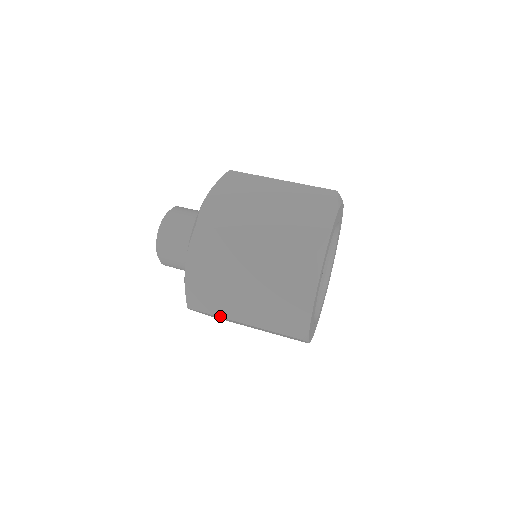
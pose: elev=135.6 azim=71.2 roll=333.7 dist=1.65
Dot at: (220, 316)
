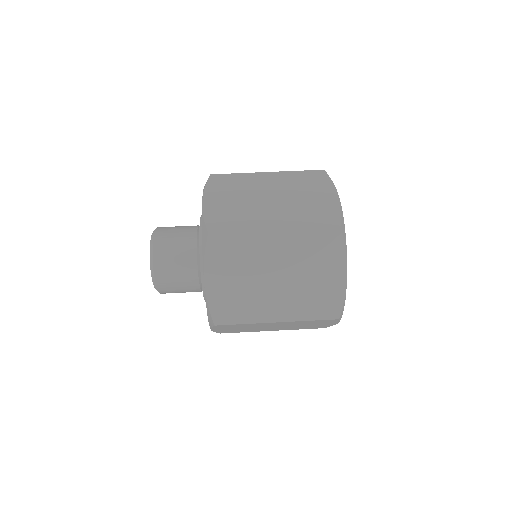
Dot at: occluded
